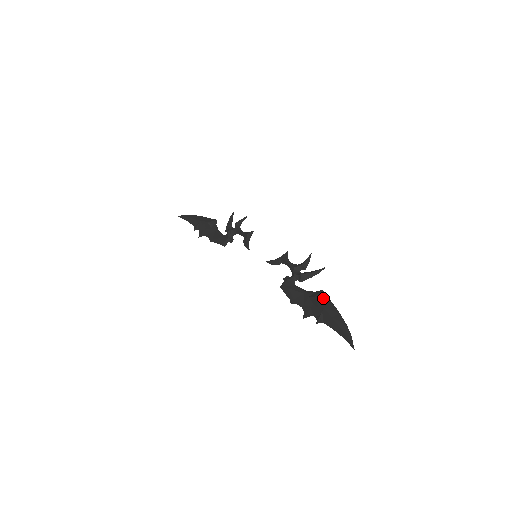
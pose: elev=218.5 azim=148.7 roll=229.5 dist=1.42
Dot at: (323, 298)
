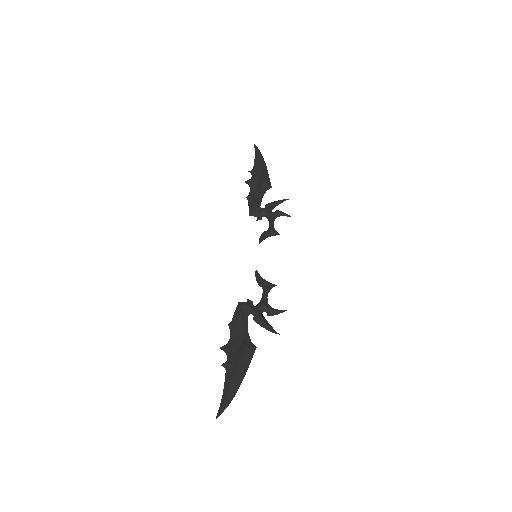
Dot at: (248, 355)
